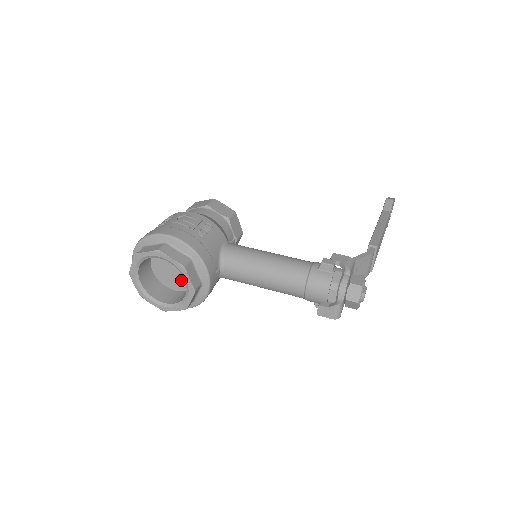
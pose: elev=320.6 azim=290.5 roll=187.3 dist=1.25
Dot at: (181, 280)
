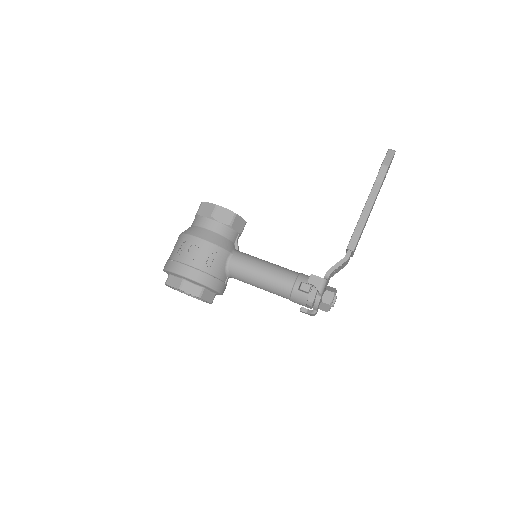
Dot at: occluded
